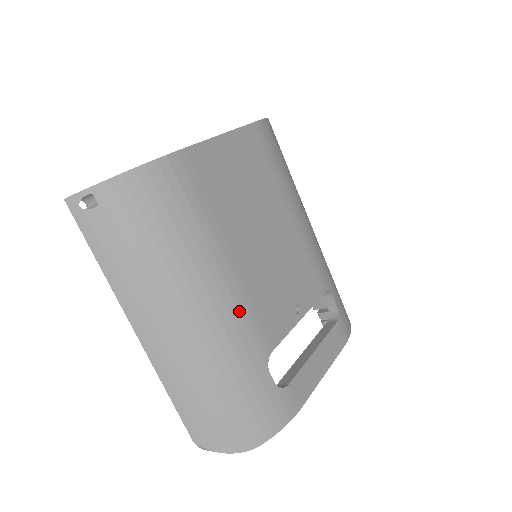
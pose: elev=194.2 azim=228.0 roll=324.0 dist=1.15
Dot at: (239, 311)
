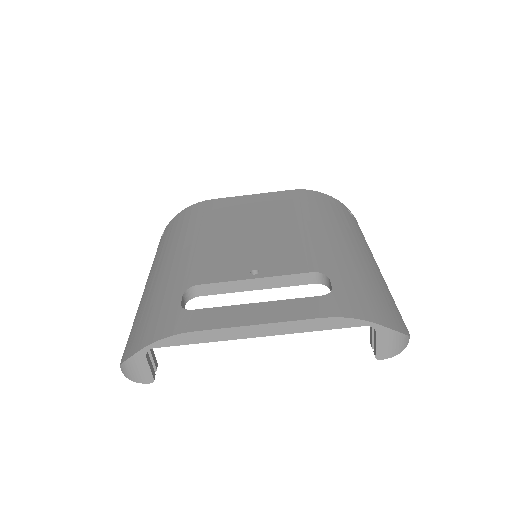
Dot at: (188, 260)
